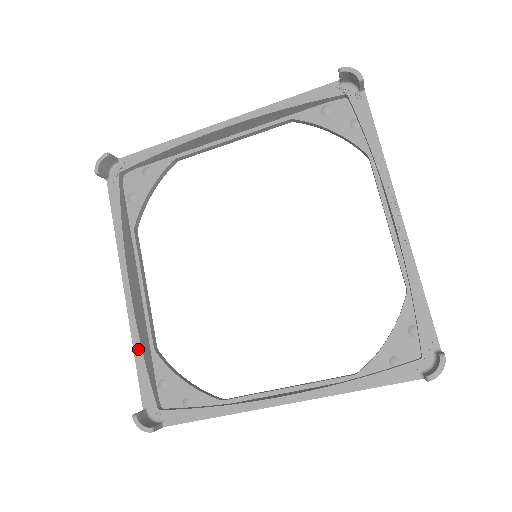
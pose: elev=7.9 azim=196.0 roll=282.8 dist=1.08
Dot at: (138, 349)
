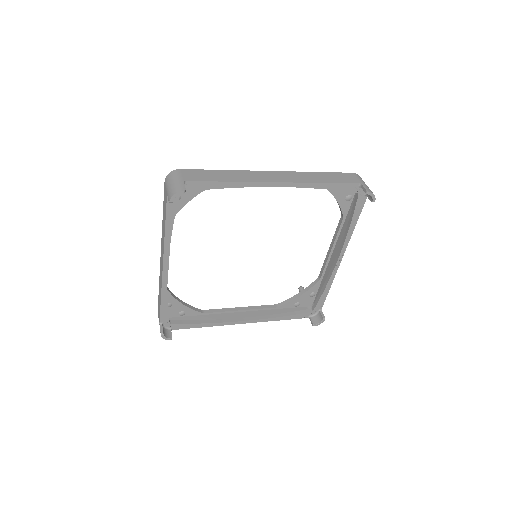
Dot at: (165, 298)
